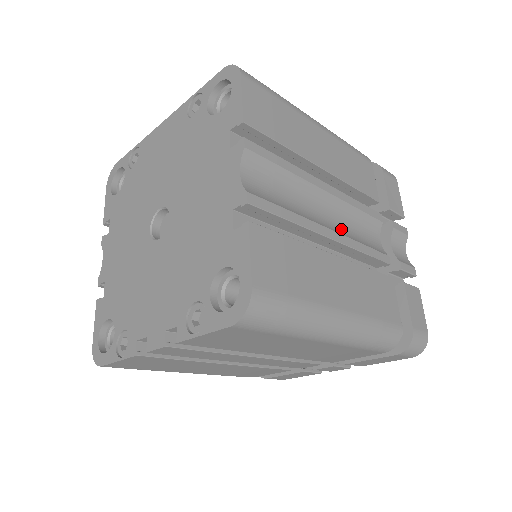
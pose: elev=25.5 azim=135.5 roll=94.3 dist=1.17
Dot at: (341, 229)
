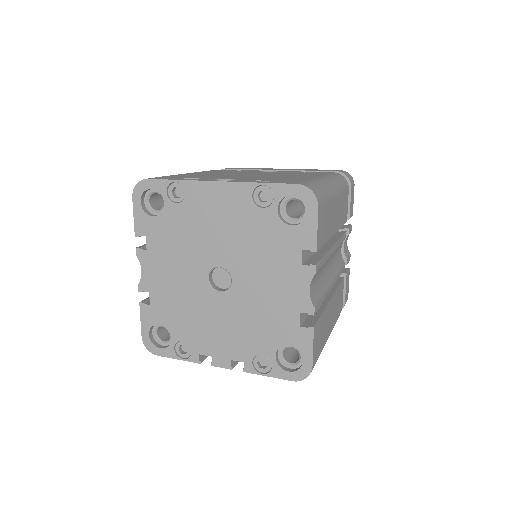
Dot at: (333, 269)
